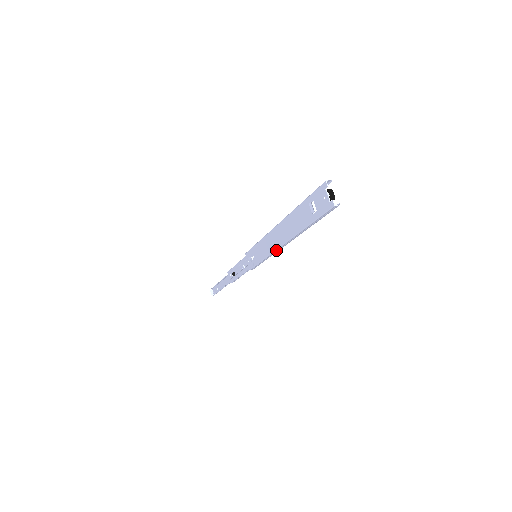
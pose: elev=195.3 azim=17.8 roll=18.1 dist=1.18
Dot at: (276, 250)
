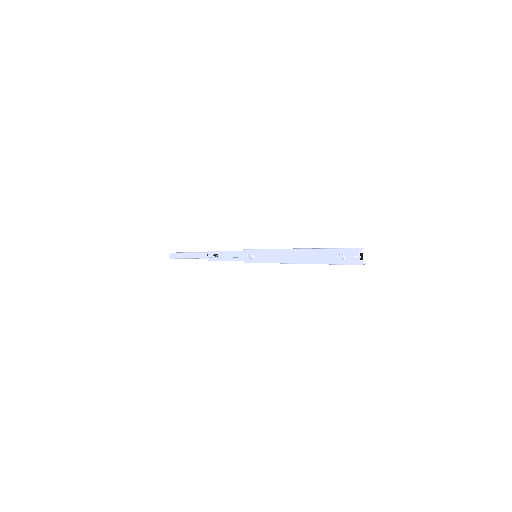
Dot at: (286, 263)
